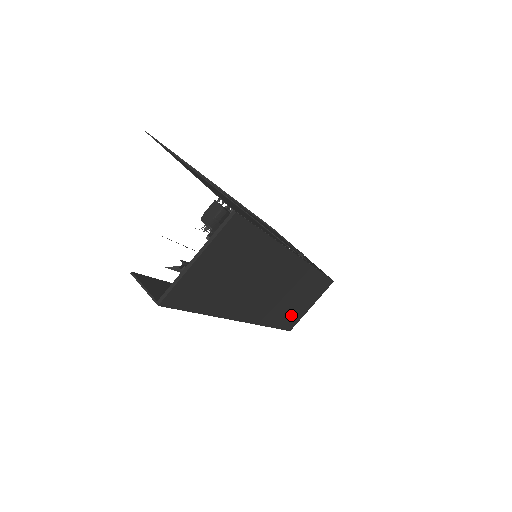
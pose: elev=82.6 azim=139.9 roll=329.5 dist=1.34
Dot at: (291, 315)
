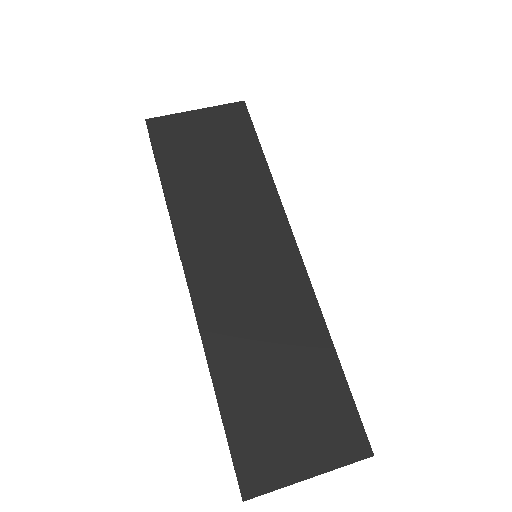
Dot at: (259, 420)
